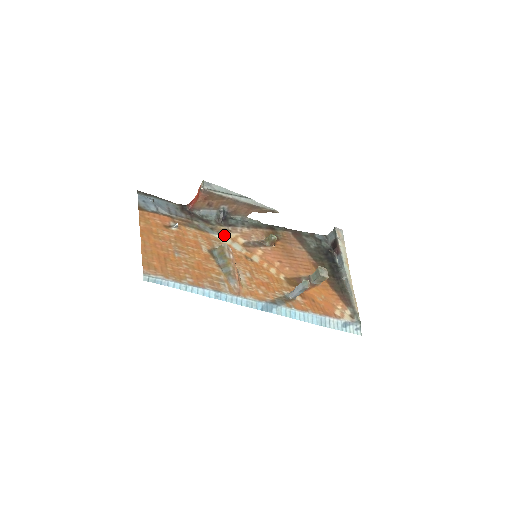
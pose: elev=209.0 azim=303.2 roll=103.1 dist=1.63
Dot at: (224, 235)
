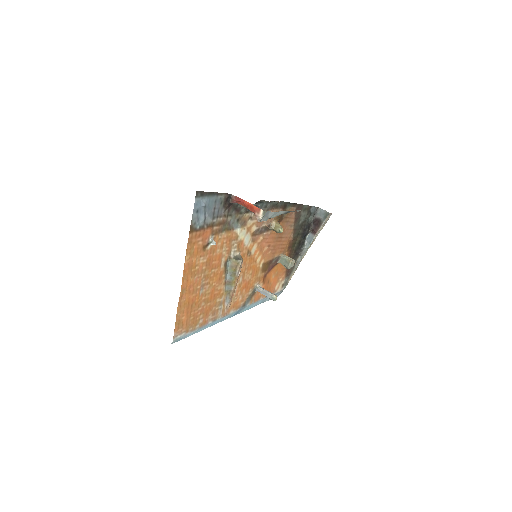
Dot at: (244, 226)
